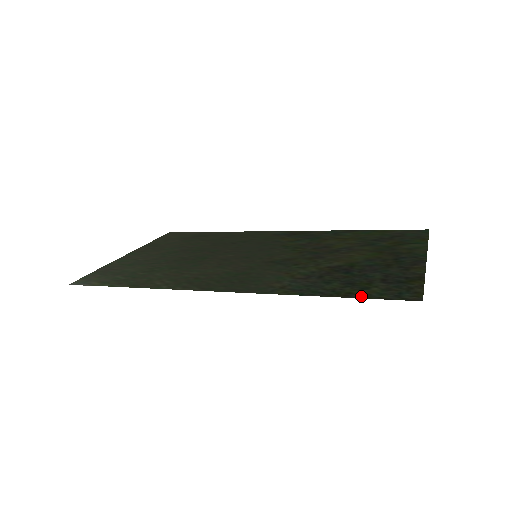
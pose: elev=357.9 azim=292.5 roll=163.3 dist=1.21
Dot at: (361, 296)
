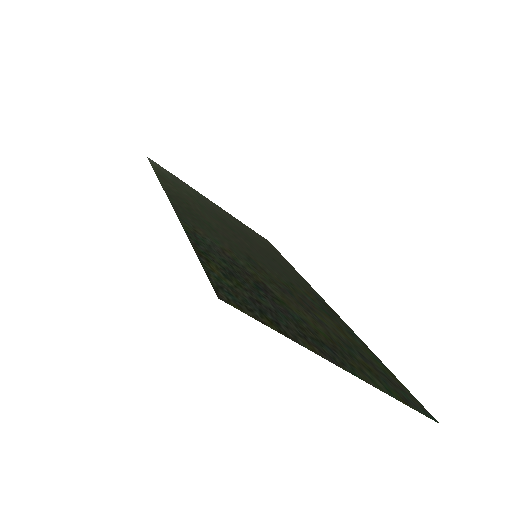
Dot at: (204, 262)
